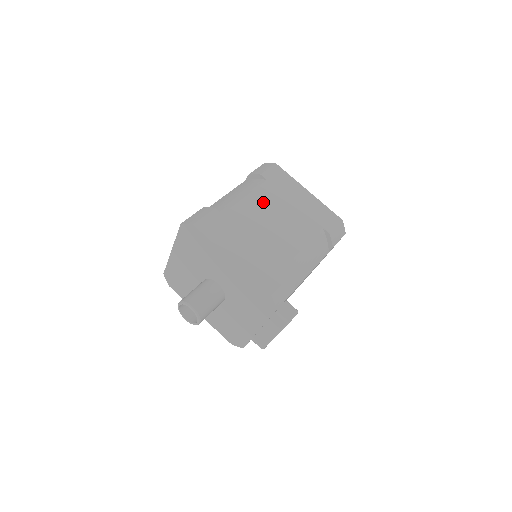
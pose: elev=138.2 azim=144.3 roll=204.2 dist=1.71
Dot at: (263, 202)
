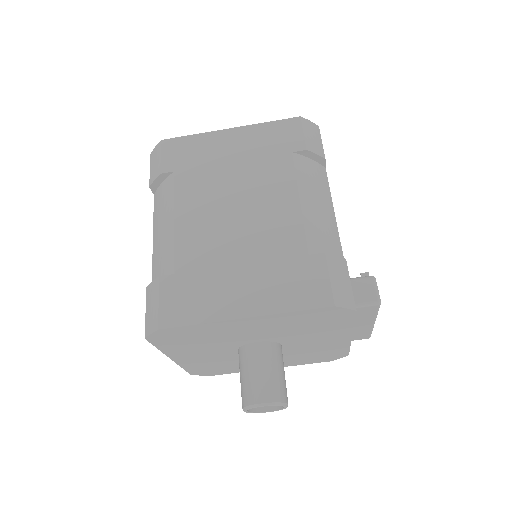
Dot at: (199, 203)
